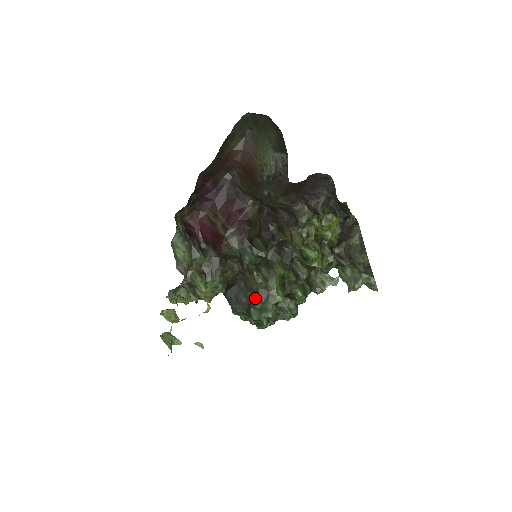
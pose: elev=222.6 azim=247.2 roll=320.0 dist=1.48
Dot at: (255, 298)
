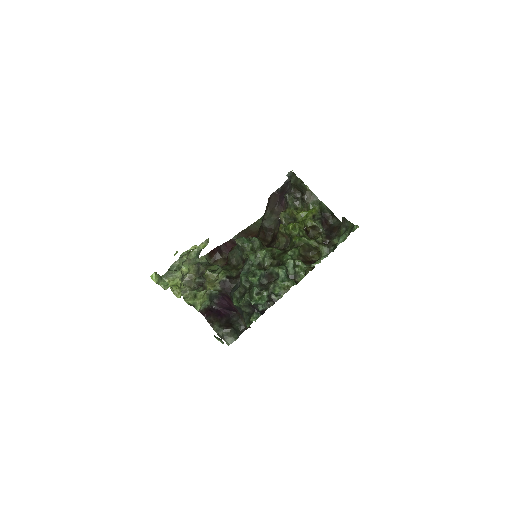
Dot at: (244, 263)
